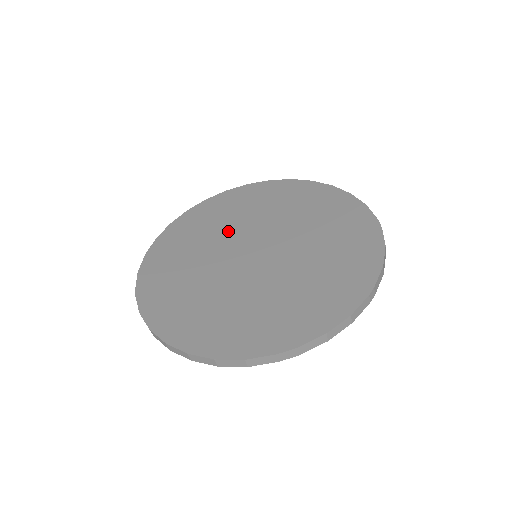
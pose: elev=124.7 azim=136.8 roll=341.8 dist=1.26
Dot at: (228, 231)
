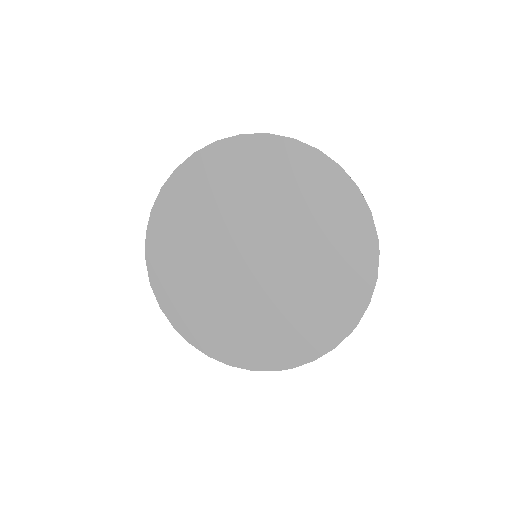
Dot at: (226, 218)
